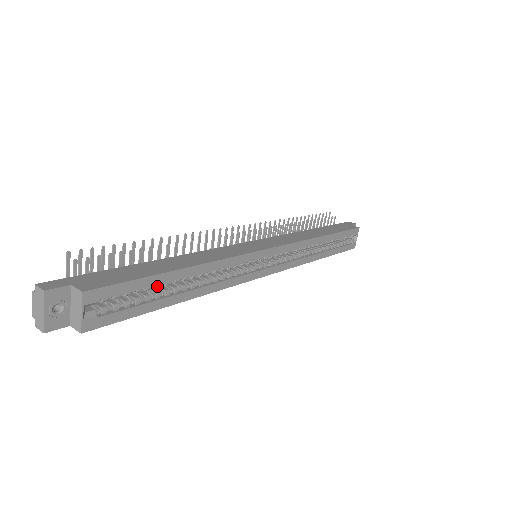
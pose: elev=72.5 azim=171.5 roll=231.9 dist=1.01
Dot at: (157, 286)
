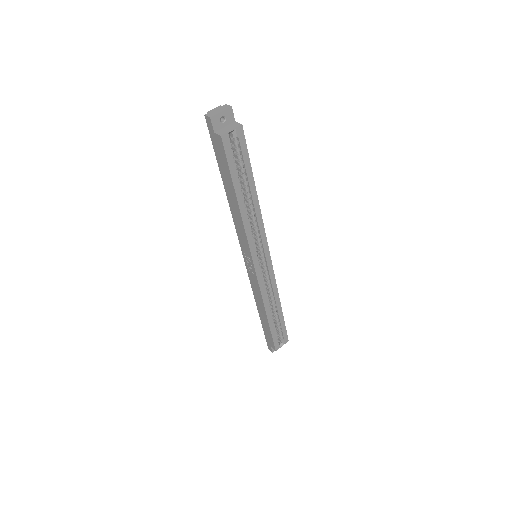
Dot at: (245, 176)
